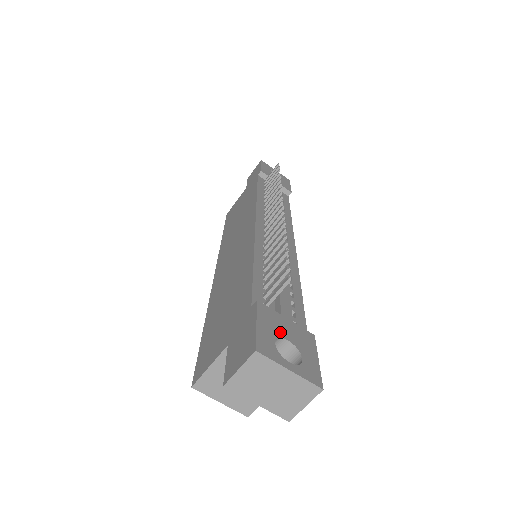
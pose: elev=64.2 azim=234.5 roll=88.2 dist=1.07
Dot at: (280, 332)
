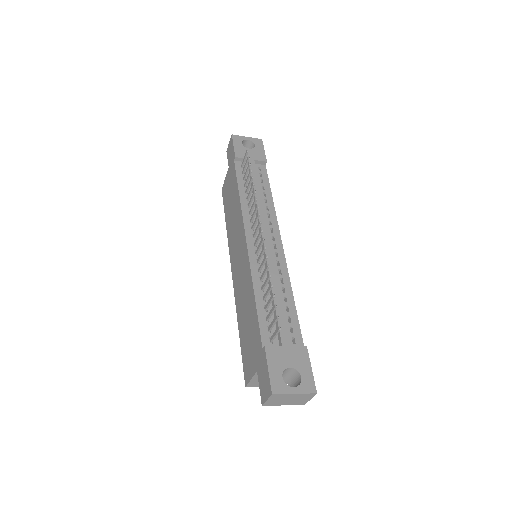
Dot at: (284, 364)
